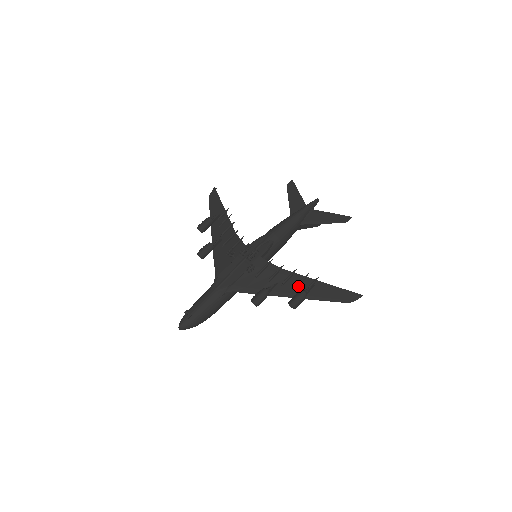
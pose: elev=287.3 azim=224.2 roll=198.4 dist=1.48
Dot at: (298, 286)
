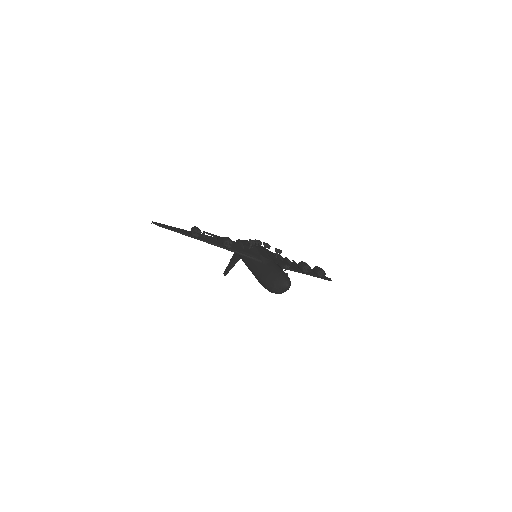
Dot at: occluded
